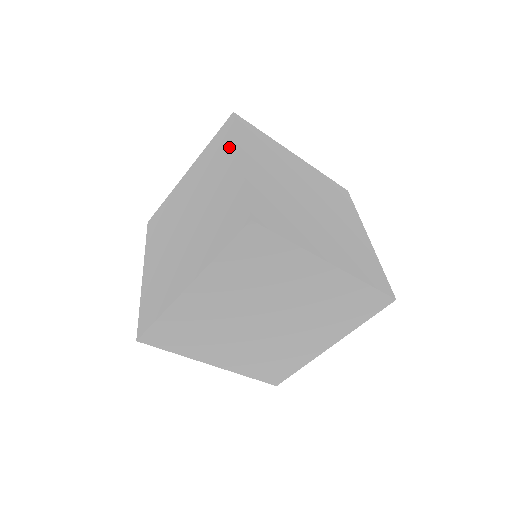
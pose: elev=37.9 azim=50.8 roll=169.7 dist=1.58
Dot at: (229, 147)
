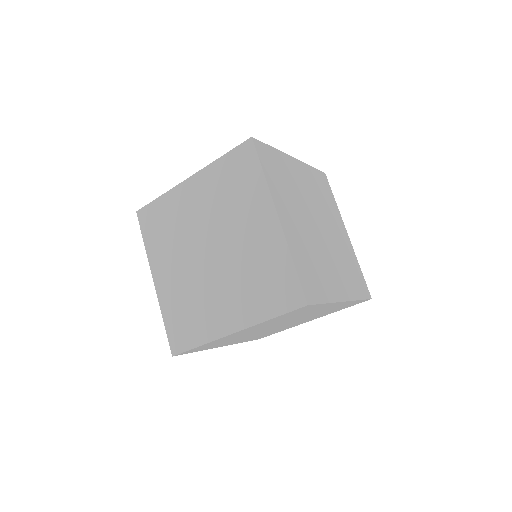
Dot at: (256, 189)
